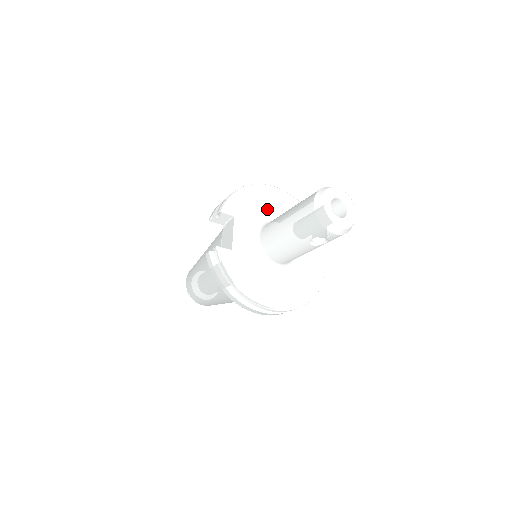
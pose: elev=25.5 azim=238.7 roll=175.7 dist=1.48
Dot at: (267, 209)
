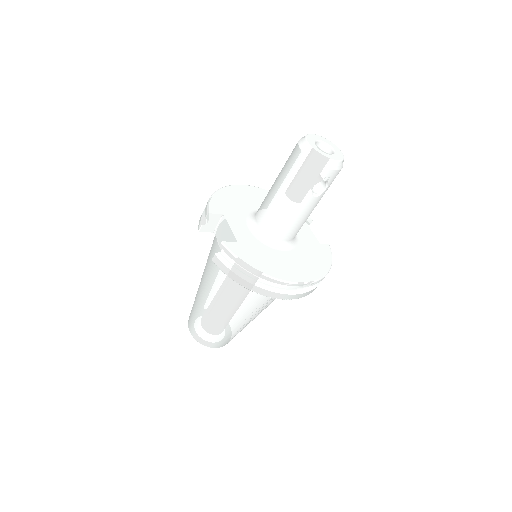
Dot at: (248, 203)
